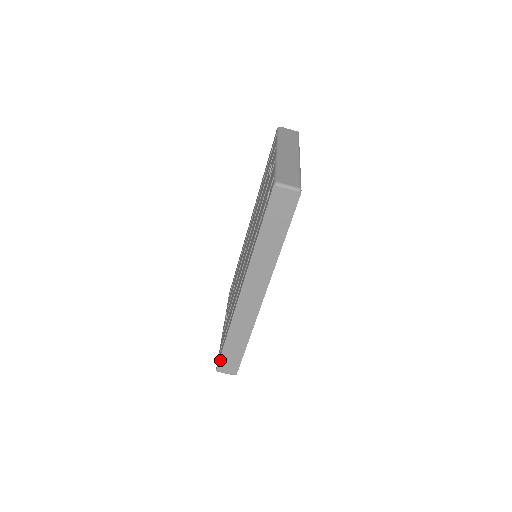
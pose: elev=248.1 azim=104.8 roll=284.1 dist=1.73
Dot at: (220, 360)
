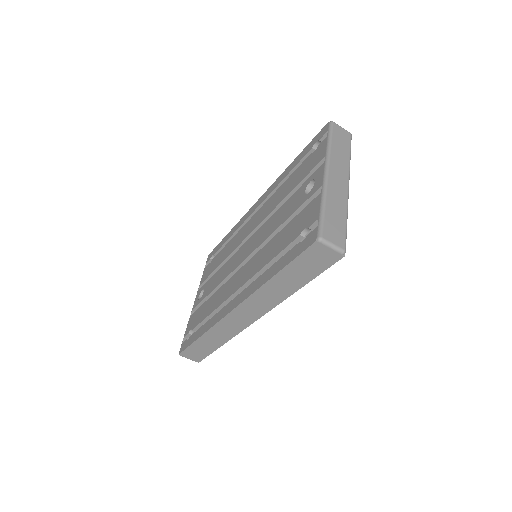
Dot at: (186, 349)
